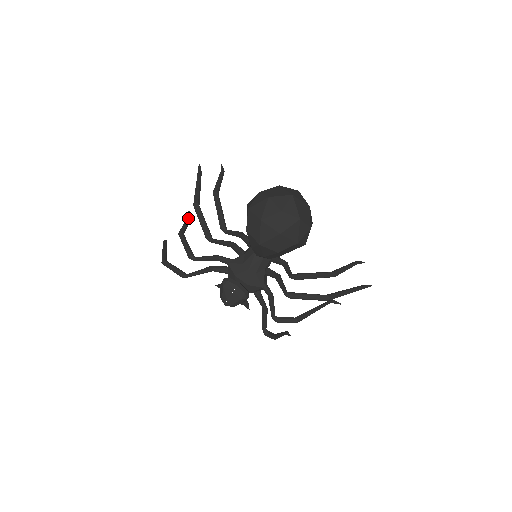
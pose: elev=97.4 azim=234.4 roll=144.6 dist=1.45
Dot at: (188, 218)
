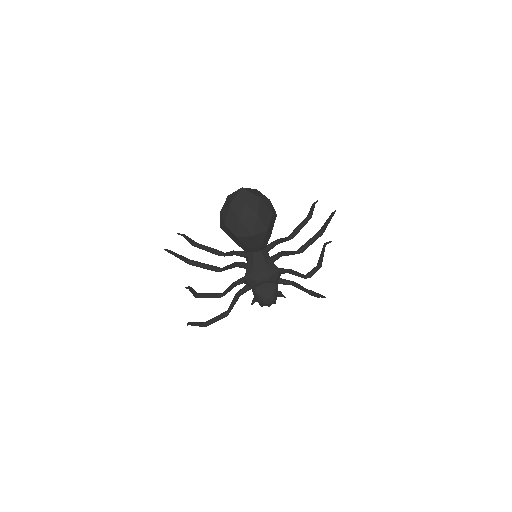
Dot at: (190, 288)
